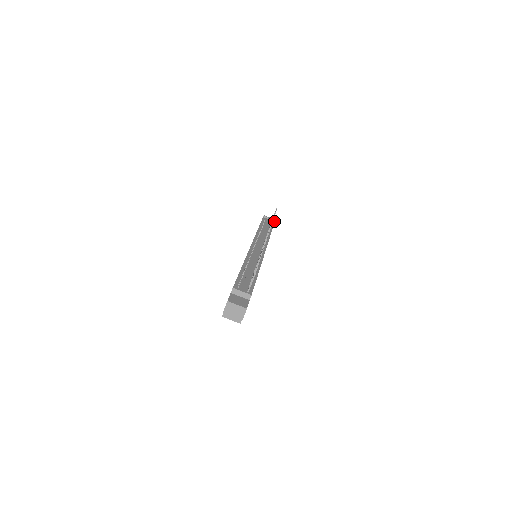
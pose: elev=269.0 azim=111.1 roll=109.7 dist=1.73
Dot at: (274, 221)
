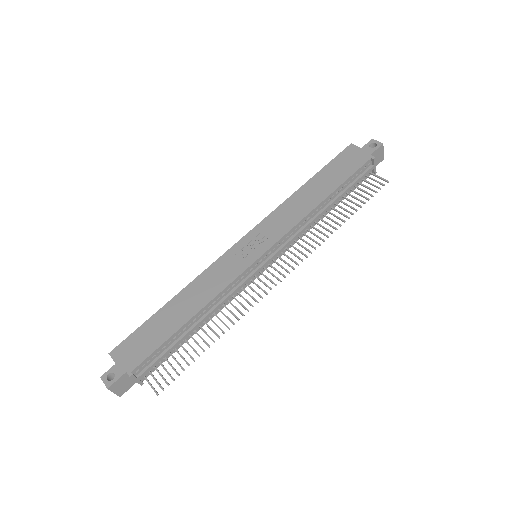
Dot at: (373, 172)
